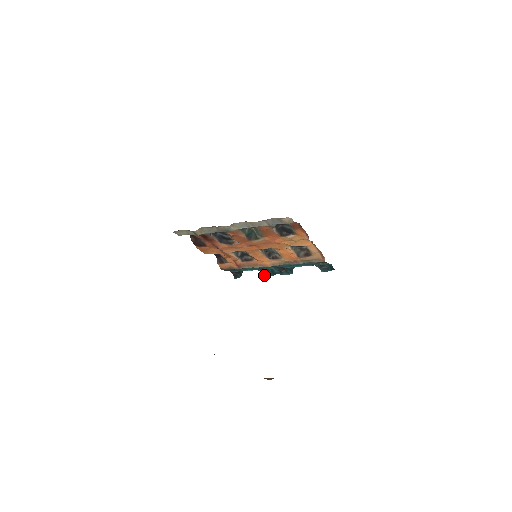
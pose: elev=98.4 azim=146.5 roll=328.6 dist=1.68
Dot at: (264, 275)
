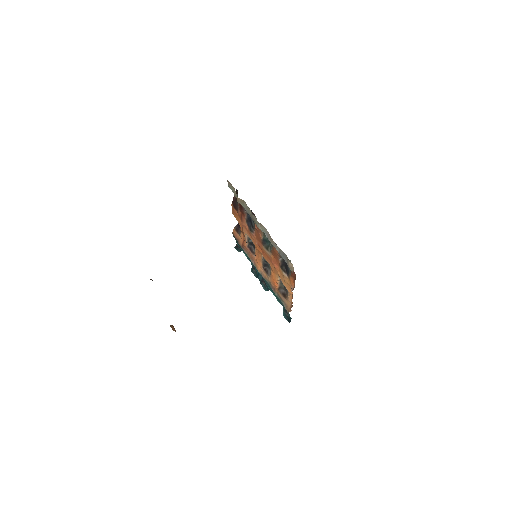
Dot at: (252, 269)
